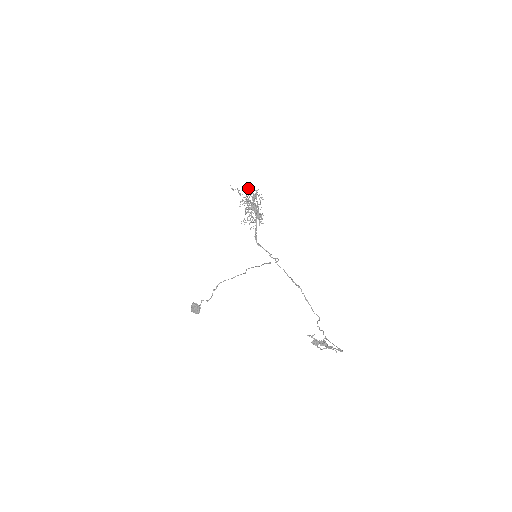
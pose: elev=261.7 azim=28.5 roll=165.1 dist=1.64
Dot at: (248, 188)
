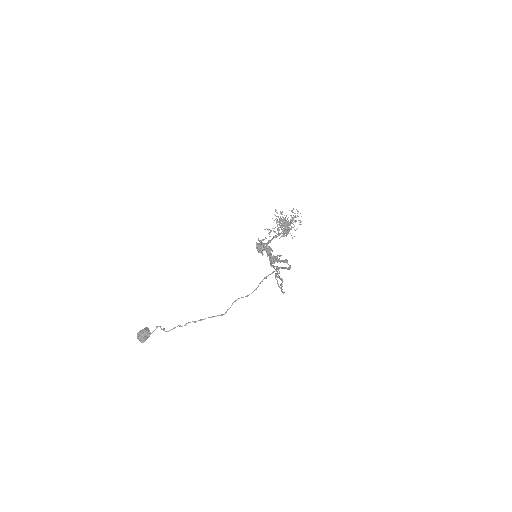
Dot at: occluded
